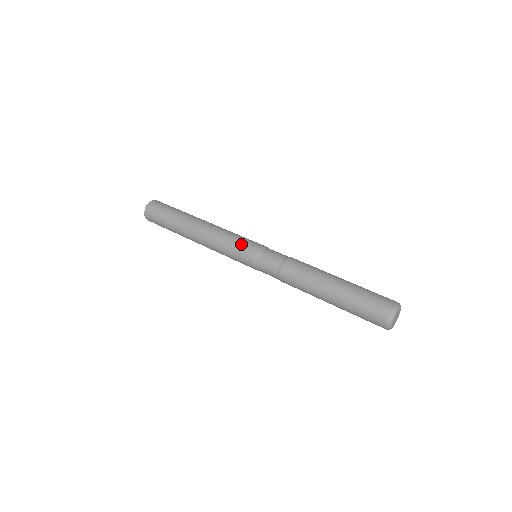
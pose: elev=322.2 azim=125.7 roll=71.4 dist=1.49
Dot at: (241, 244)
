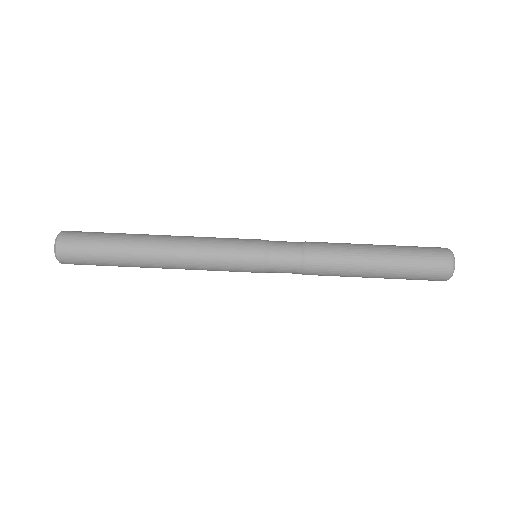
Dot at: (236, 255)
